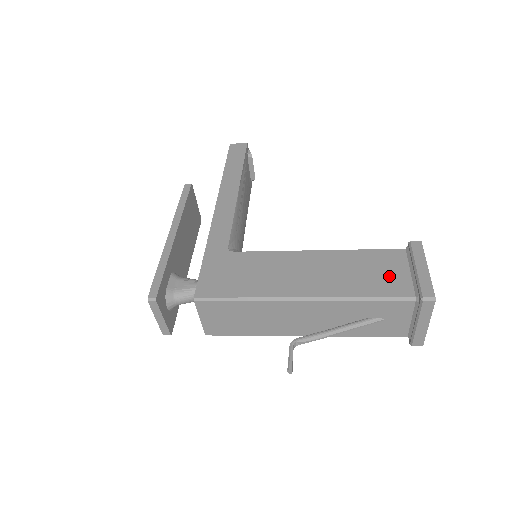
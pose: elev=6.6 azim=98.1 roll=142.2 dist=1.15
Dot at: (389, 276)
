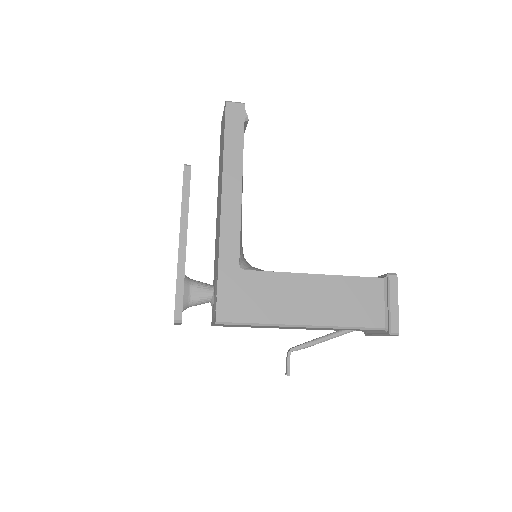
Dot at: (369, 307)
